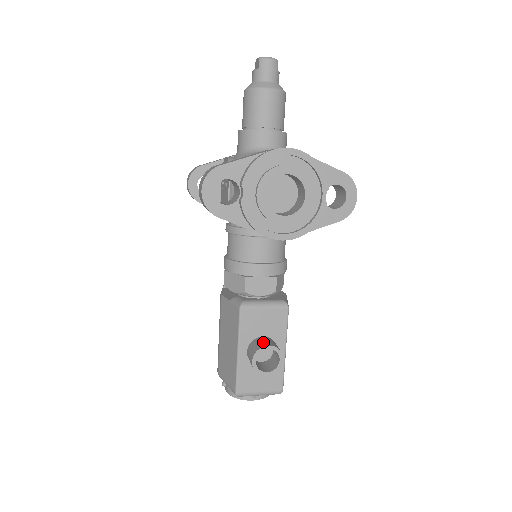
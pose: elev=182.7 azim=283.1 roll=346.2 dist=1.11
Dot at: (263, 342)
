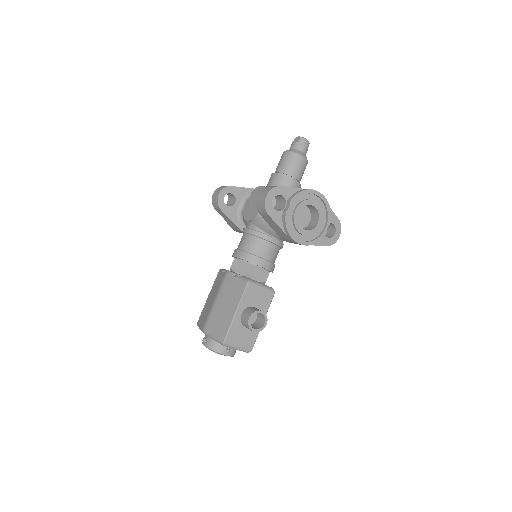
Dot at: (257, 309)
